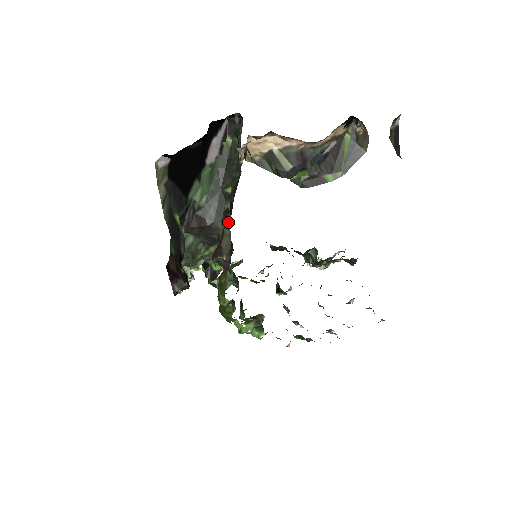
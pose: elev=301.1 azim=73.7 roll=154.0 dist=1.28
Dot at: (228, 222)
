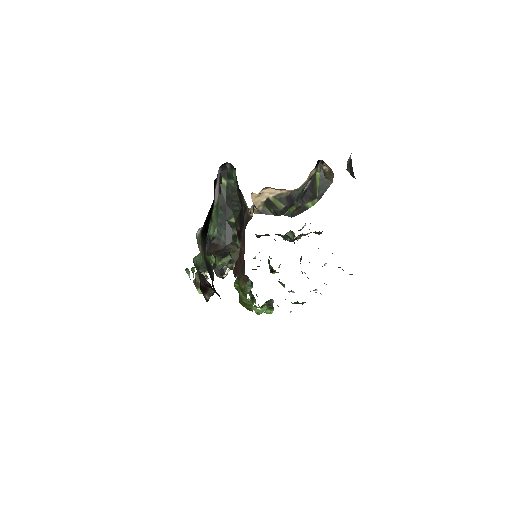
Dot at: (238, 244)
